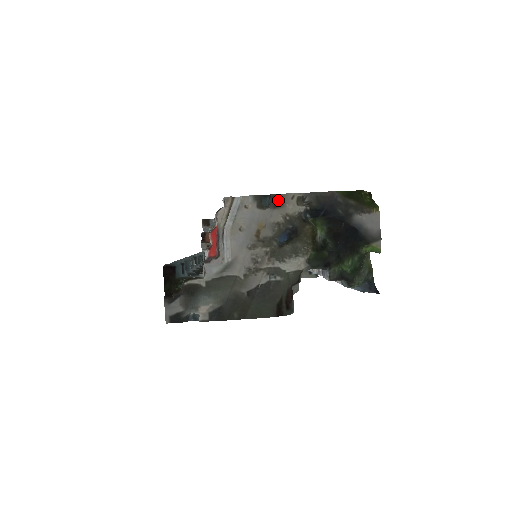
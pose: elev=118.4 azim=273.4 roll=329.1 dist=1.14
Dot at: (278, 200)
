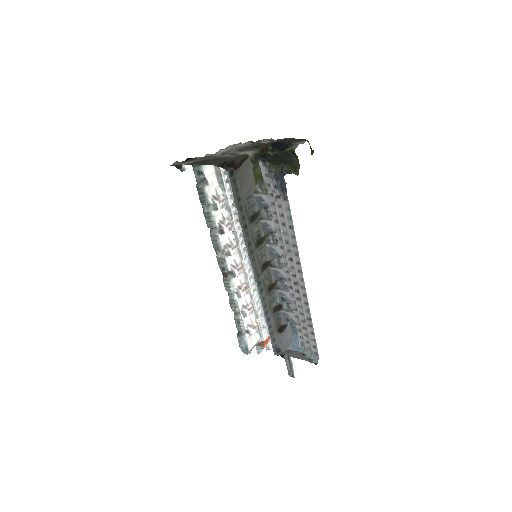
Dot at: (260, 141)
